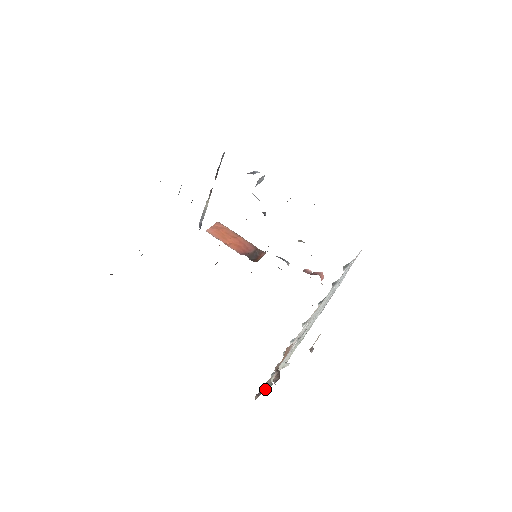
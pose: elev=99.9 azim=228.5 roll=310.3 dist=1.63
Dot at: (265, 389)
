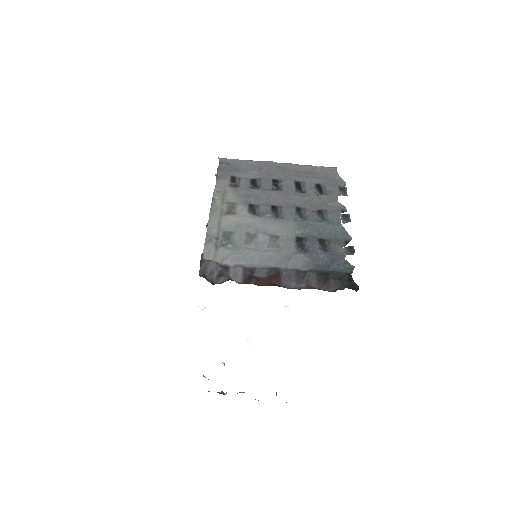
Dot at: occluded
